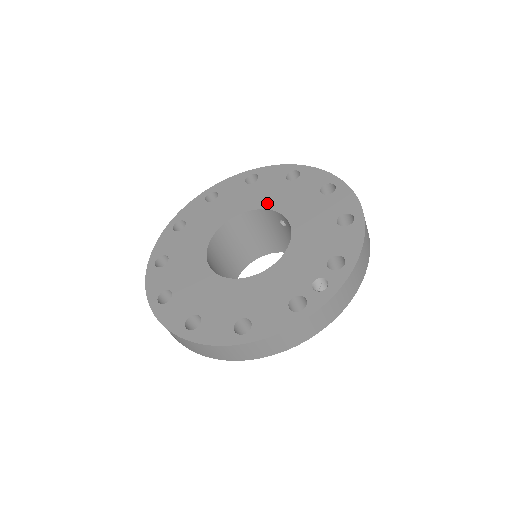
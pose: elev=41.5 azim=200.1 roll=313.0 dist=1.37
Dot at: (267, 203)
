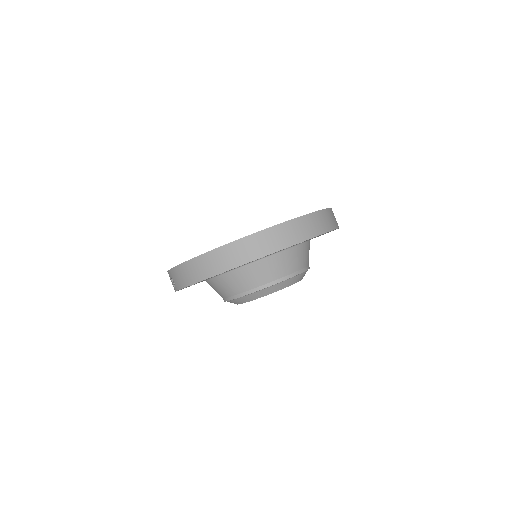
Dot at: occluded
